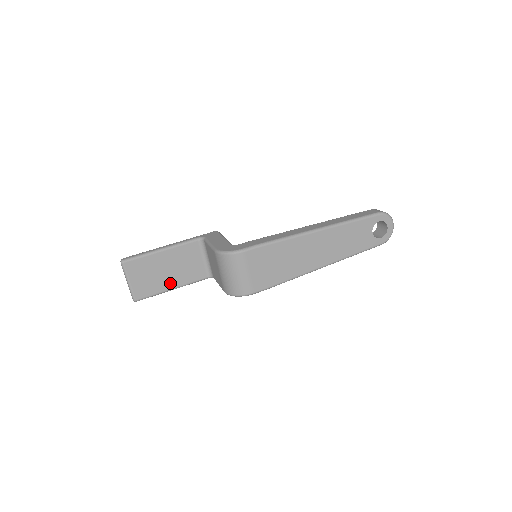
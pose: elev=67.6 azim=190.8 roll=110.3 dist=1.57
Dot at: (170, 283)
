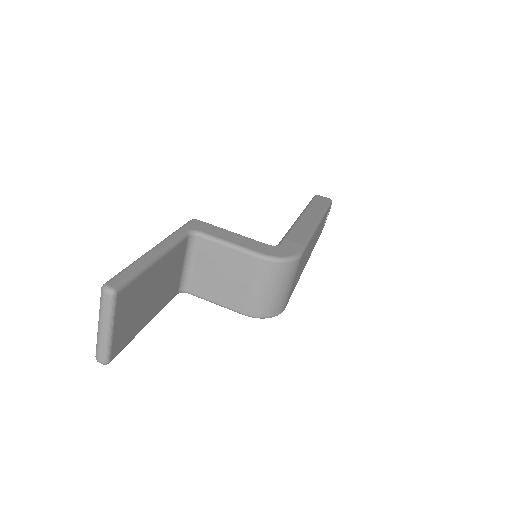
Dot at: (149, 314)
